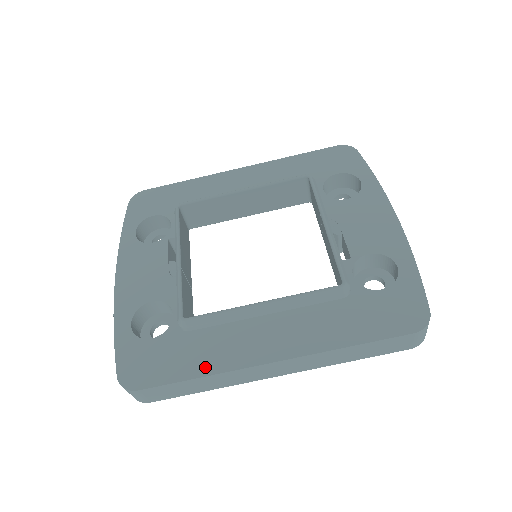
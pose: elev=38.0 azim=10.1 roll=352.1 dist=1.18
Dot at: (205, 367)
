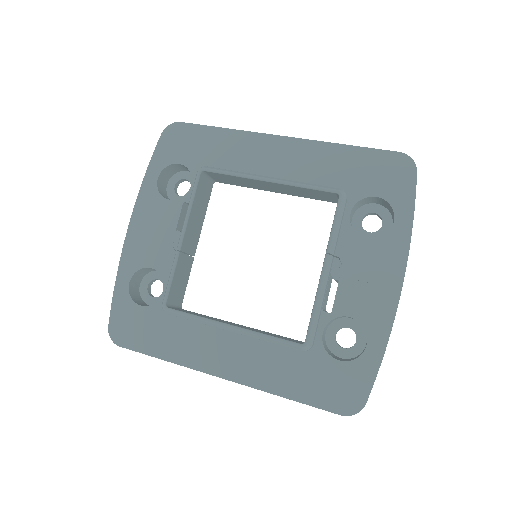
Dot at: (171, 354)
